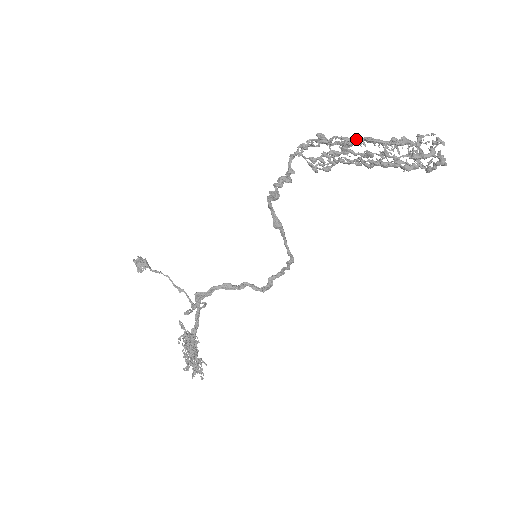
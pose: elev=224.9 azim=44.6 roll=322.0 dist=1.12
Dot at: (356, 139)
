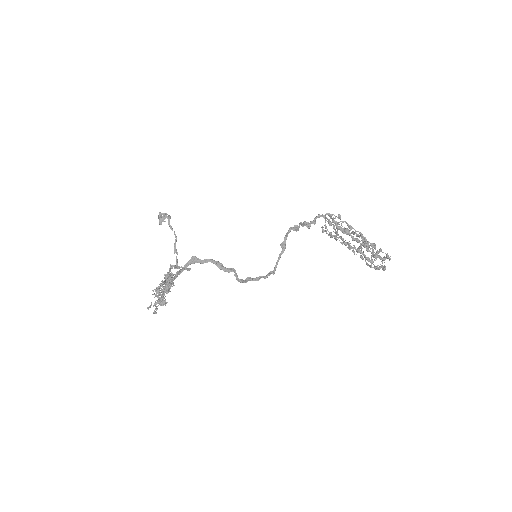
Dot at: occluded
